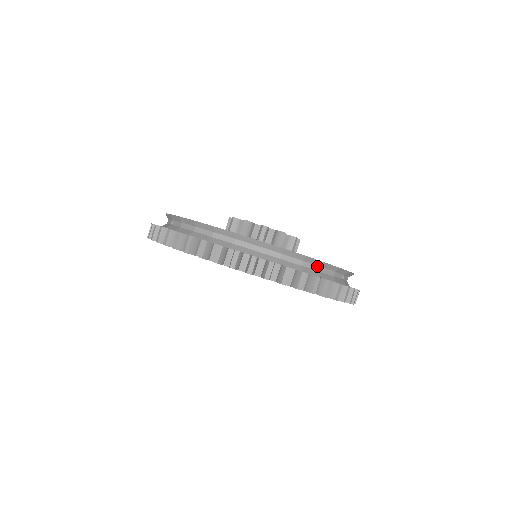
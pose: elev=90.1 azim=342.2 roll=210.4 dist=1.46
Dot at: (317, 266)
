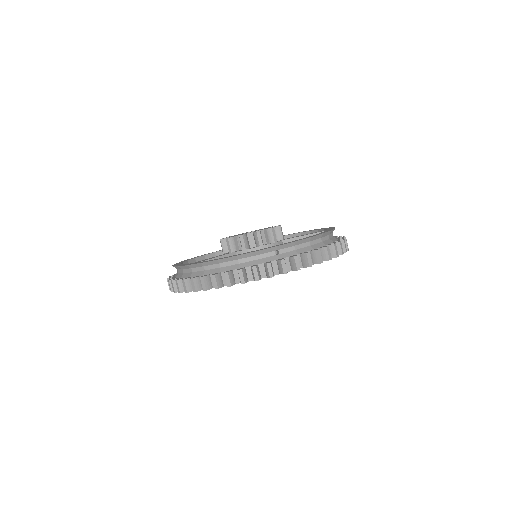
Dot at: (234, 261)
